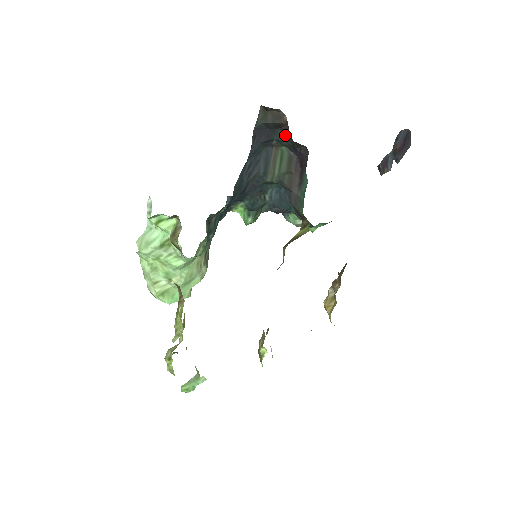
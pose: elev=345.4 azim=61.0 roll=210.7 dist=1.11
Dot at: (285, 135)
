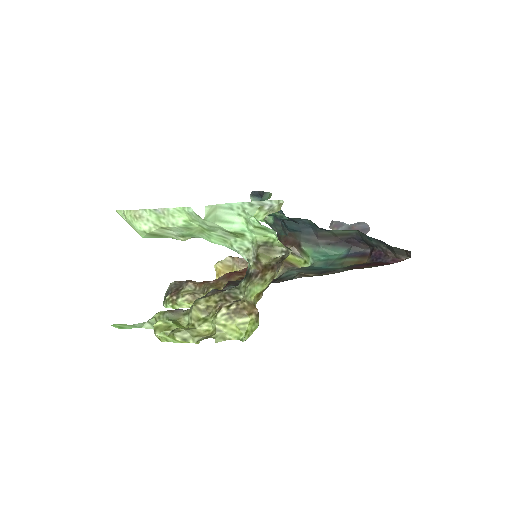
Dot at: (379, 245)
